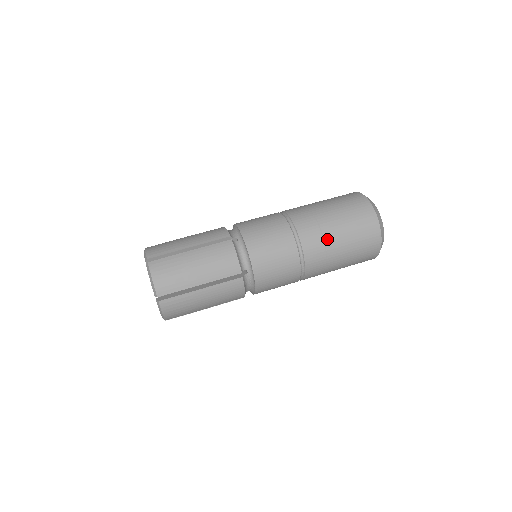
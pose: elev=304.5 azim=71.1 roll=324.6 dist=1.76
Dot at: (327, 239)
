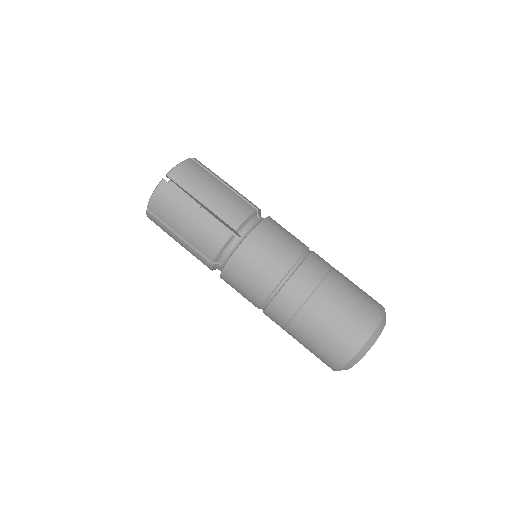
Dot at: (295, 321)
